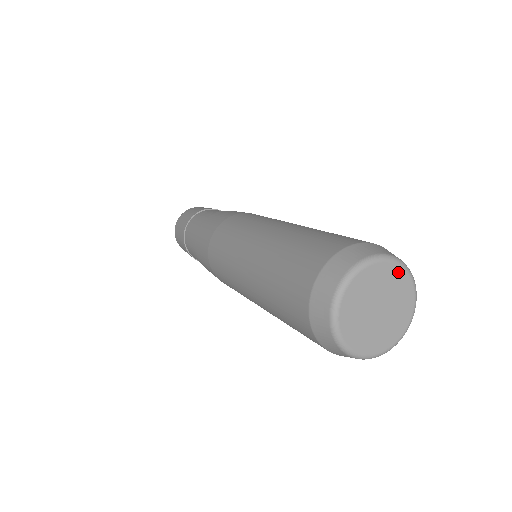
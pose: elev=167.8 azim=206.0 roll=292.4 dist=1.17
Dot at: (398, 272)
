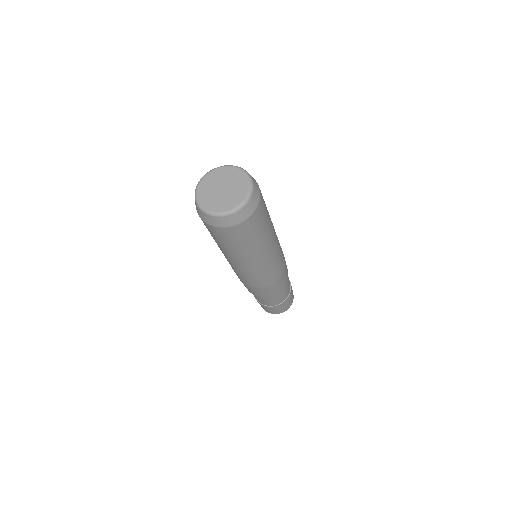
Dot at: (239, 173)
